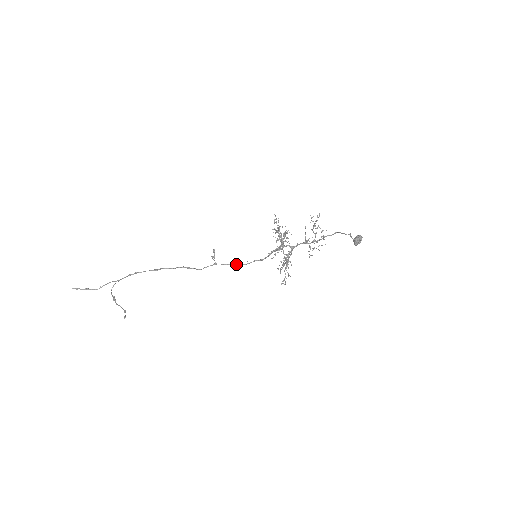
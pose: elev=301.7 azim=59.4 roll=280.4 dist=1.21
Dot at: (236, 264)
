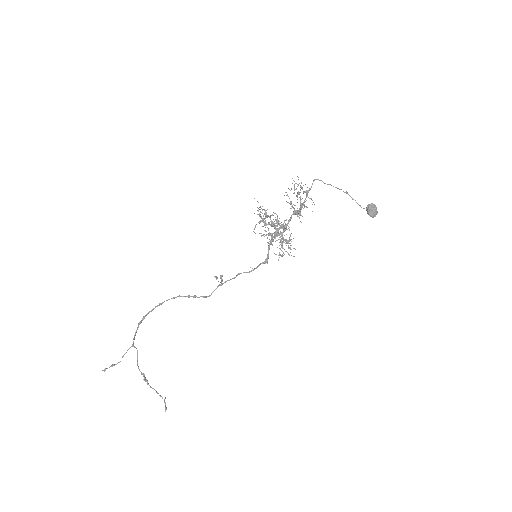
Dot at: (239, 274)
